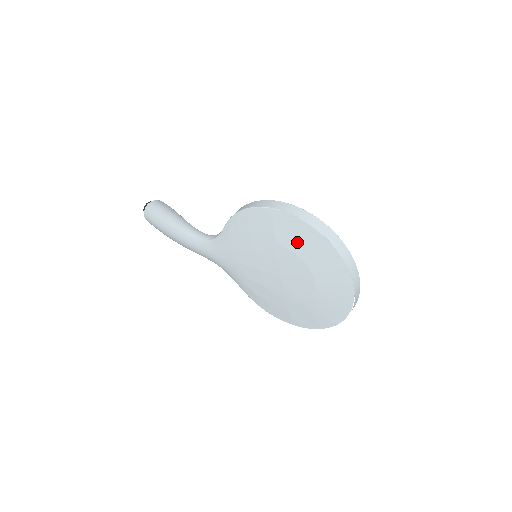
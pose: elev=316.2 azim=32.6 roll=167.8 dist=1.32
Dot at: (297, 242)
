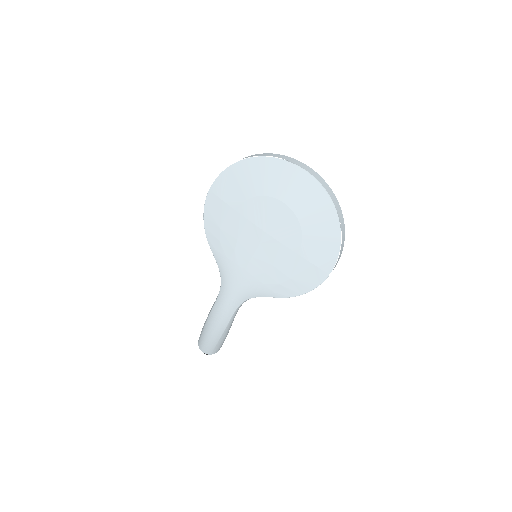
Dot at: (240, 188)
